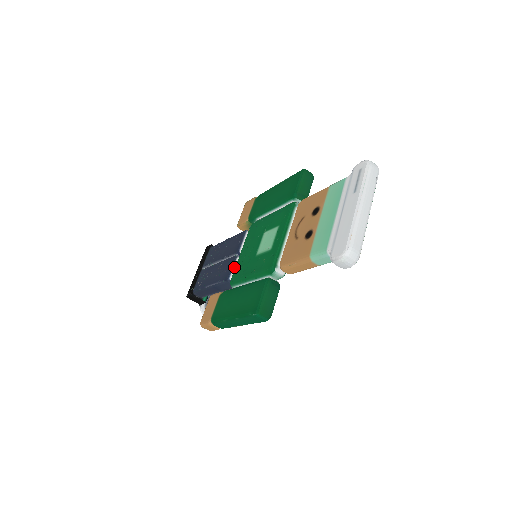
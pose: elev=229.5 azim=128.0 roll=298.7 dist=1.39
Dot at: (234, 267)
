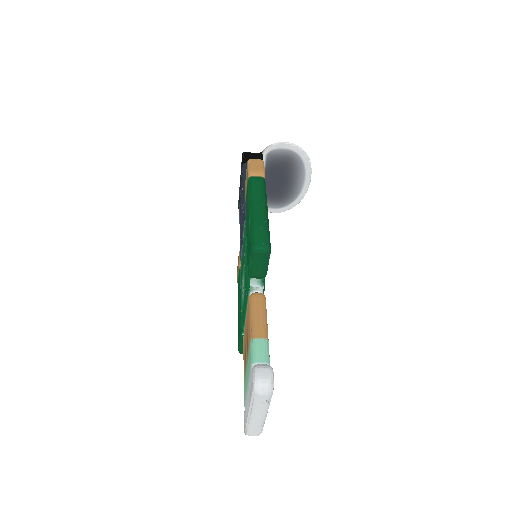
Dot at: occluded
